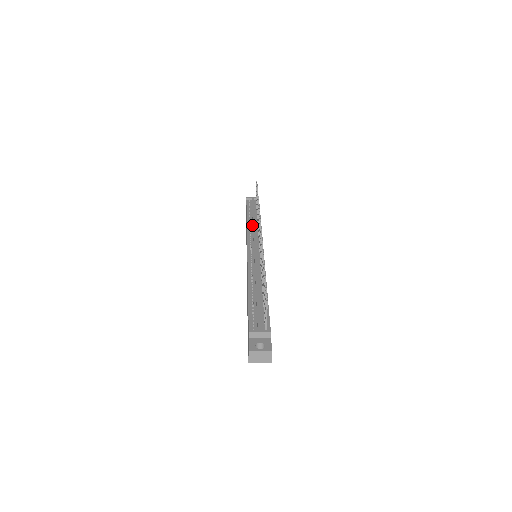
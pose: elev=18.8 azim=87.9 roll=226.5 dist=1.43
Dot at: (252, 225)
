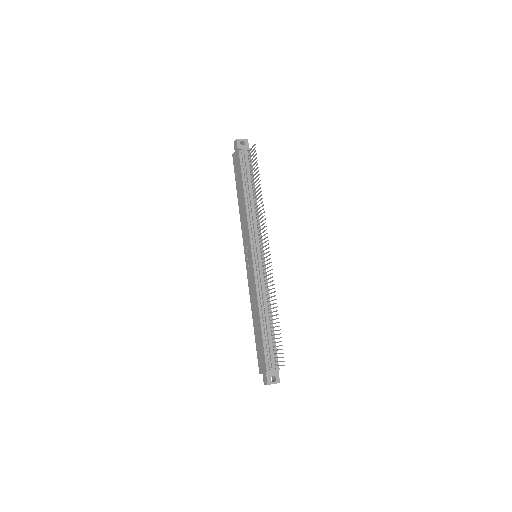
Dot at: (251, 210)
